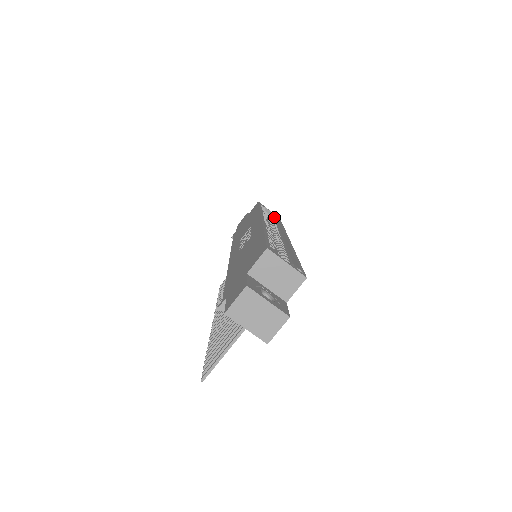
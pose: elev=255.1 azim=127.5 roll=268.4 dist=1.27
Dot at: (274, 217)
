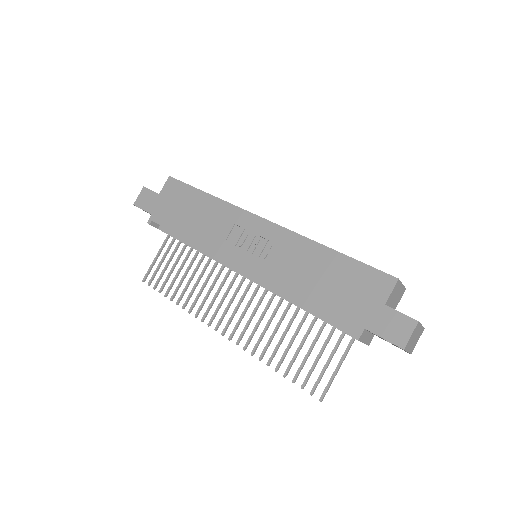
Dot at: occluded
